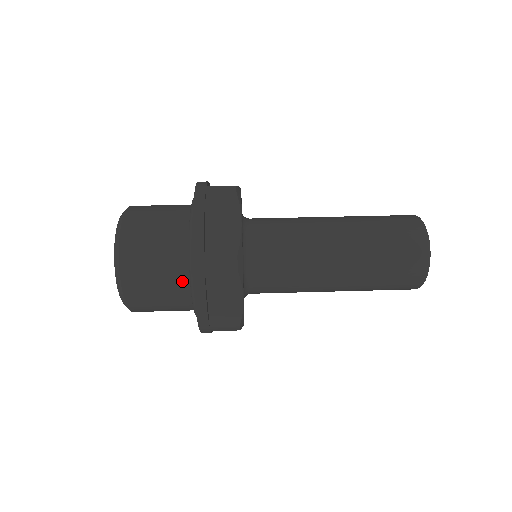
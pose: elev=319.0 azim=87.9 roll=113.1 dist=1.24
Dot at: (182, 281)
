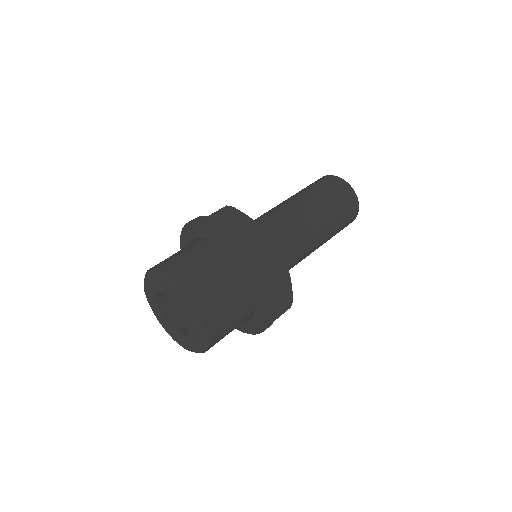
Dot at: occluded
